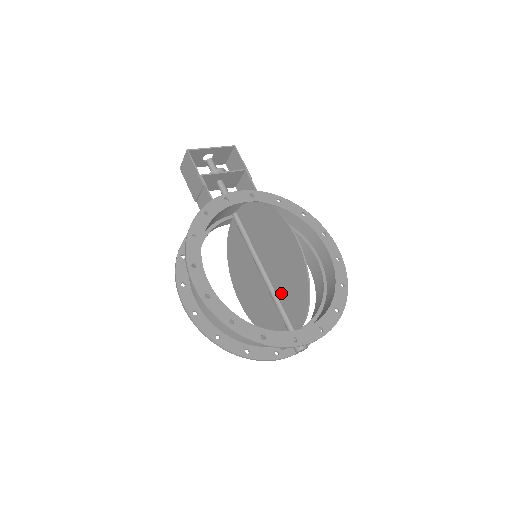
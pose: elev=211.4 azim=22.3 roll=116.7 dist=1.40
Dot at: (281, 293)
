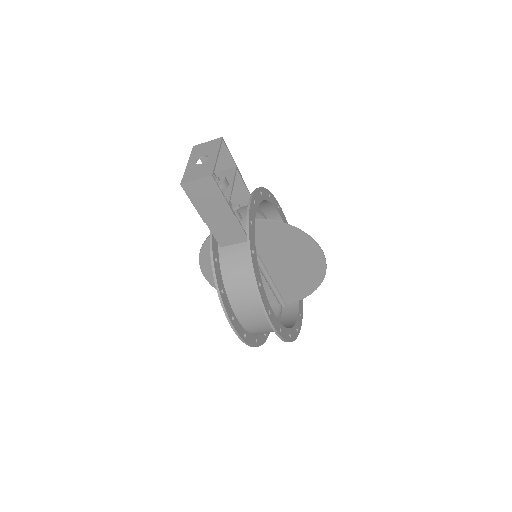
Dot at: (282, 283)
